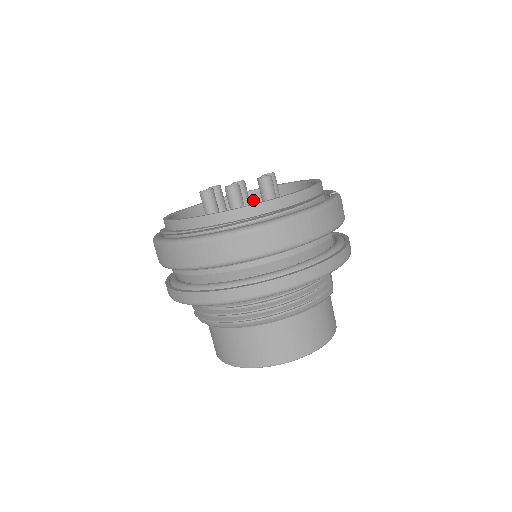
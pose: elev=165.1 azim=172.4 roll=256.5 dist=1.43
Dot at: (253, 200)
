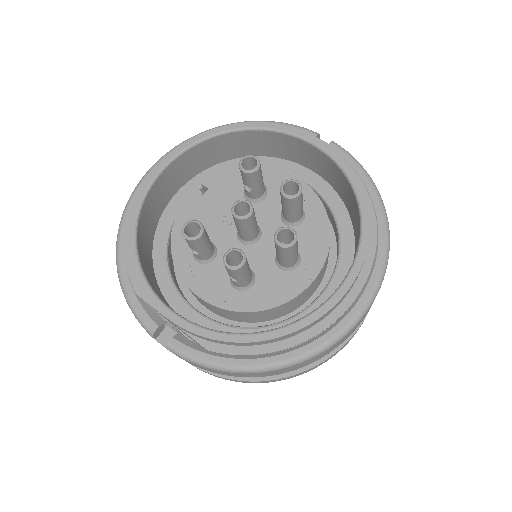
Dot at: (167, 179)
